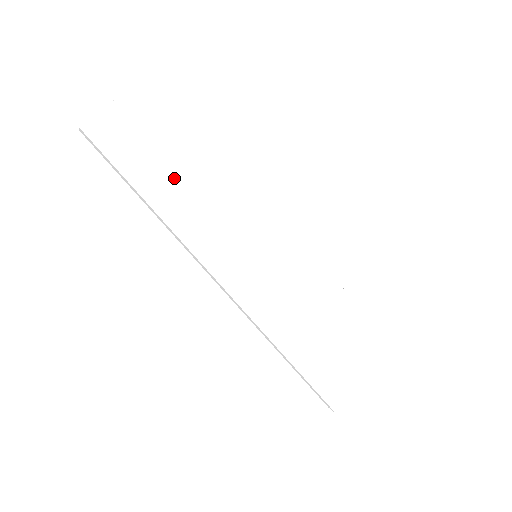
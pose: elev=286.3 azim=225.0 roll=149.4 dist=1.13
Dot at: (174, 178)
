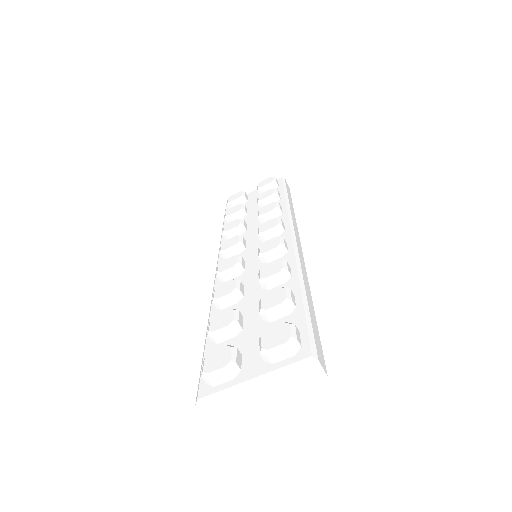
Dot at: occluded
